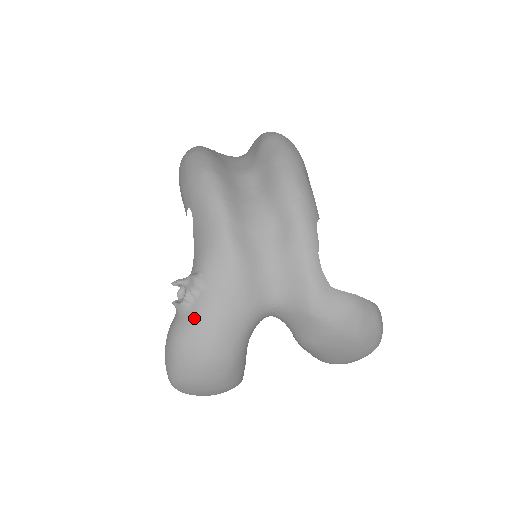
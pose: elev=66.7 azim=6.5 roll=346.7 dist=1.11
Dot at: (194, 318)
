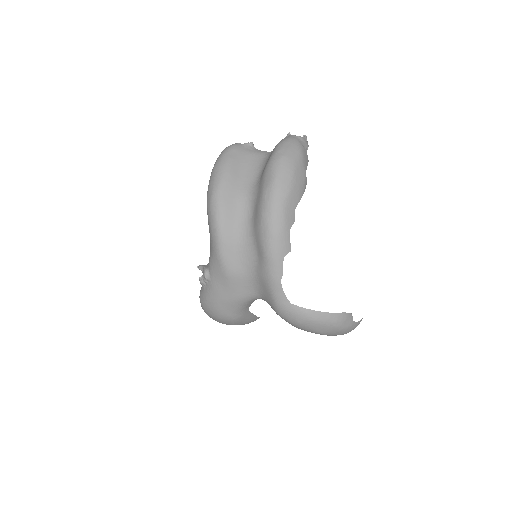
Dot at: (206, 295)
